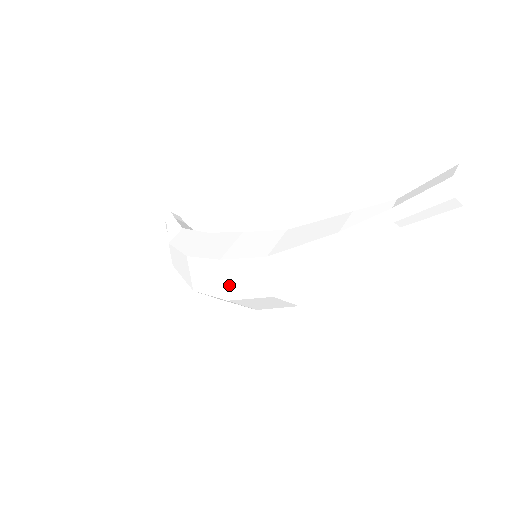
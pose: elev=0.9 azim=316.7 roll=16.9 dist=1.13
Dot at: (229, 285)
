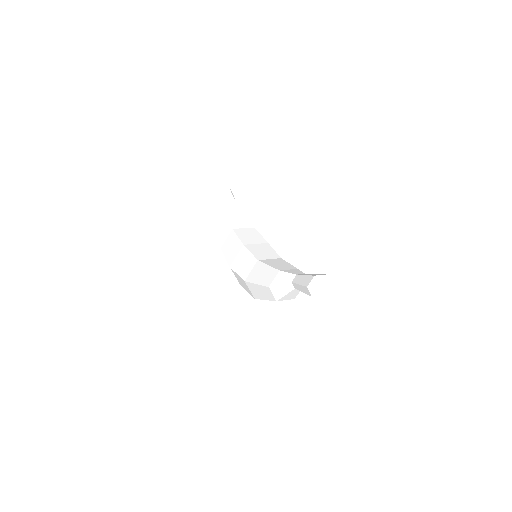
Dot at: (238, 280)
